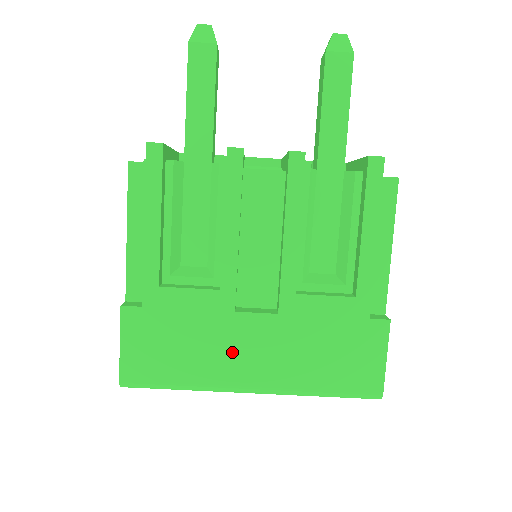
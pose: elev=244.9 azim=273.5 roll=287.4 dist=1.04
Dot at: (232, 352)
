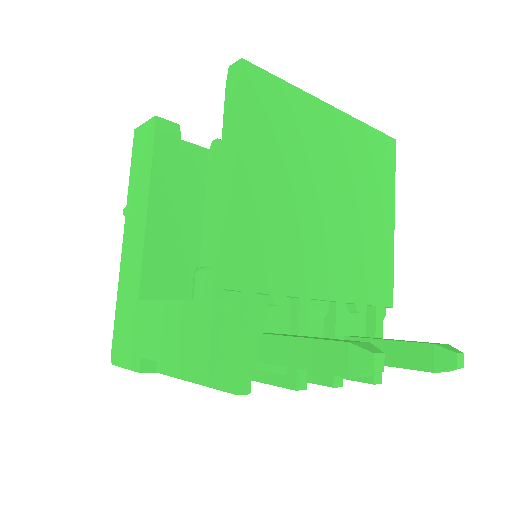
Dot at: occluded
